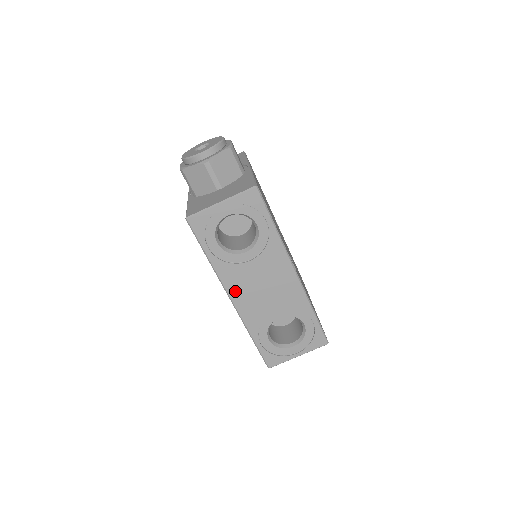
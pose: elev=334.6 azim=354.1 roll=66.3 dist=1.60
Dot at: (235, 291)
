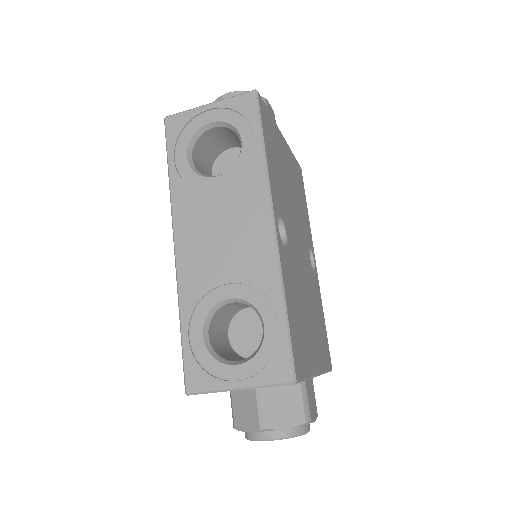
Dot at: (184, 231)
